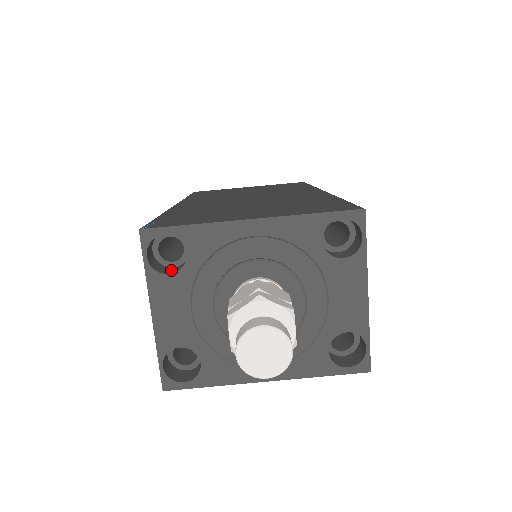
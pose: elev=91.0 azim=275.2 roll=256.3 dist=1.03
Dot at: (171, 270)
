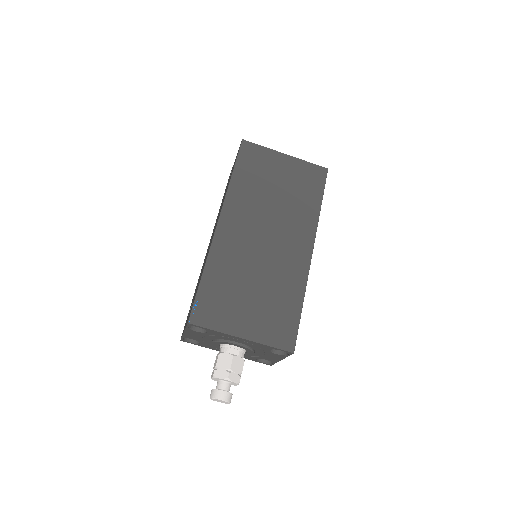
Dot at: occluded
